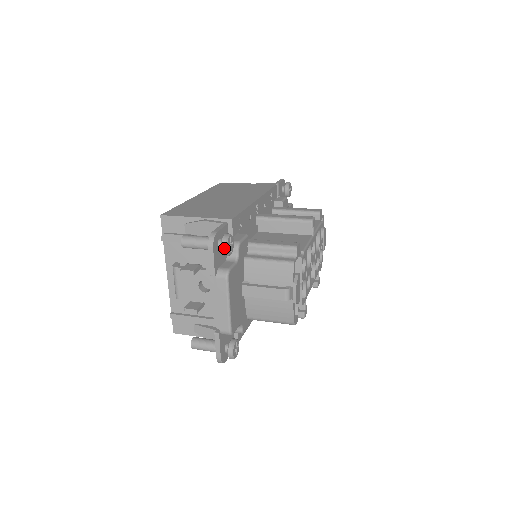
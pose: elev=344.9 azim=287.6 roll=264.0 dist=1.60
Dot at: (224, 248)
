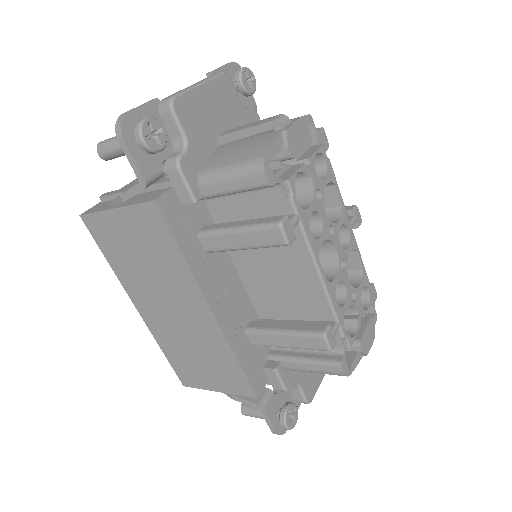
Dot at: (242, 67)
